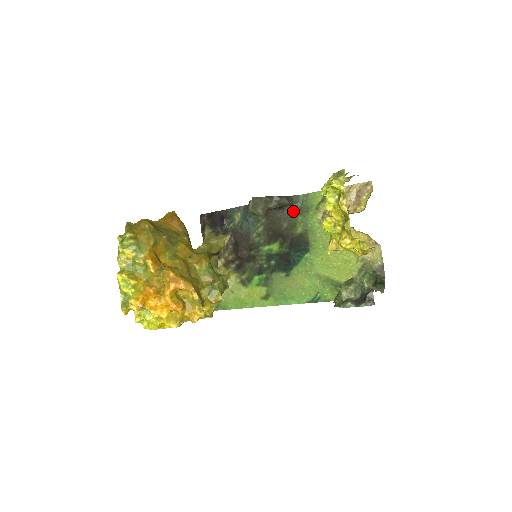
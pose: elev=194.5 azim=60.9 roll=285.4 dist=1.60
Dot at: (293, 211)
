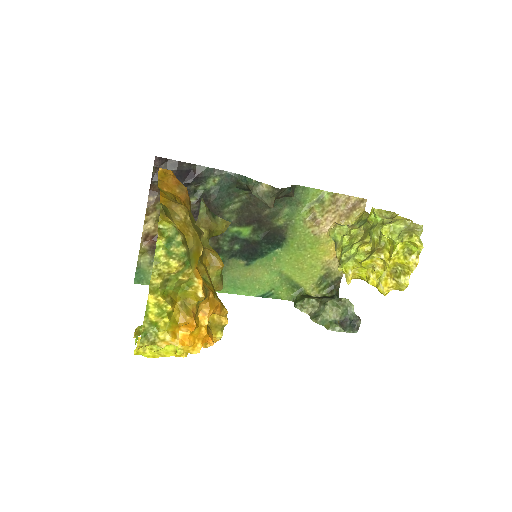
Dot at: (283, 200)
